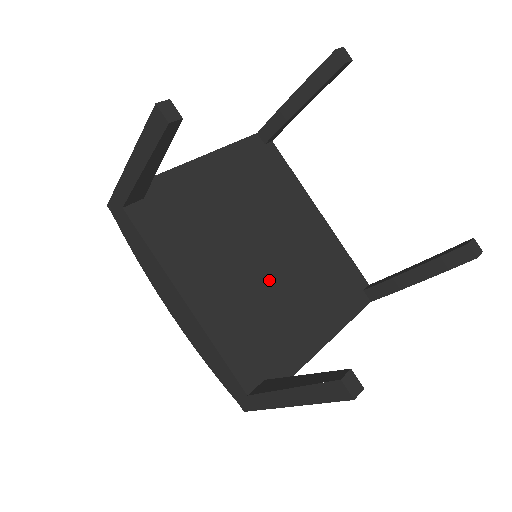
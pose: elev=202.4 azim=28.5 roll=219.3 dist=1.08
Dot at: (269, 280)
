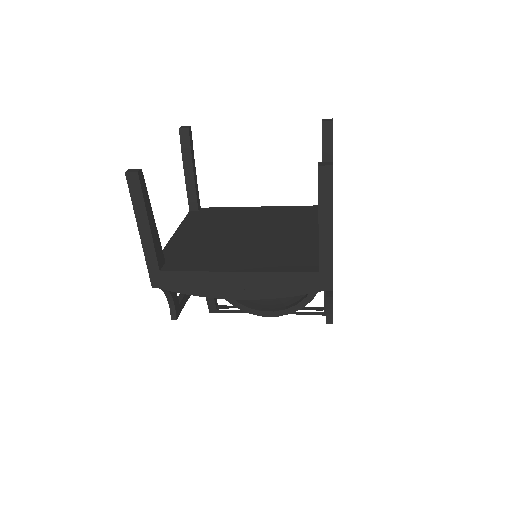
Dot at: (269, 238)
